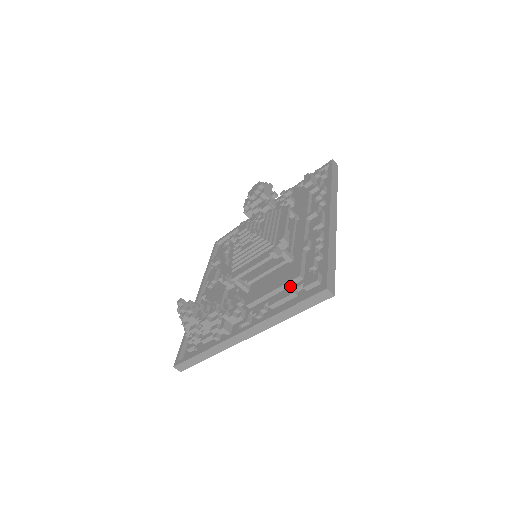
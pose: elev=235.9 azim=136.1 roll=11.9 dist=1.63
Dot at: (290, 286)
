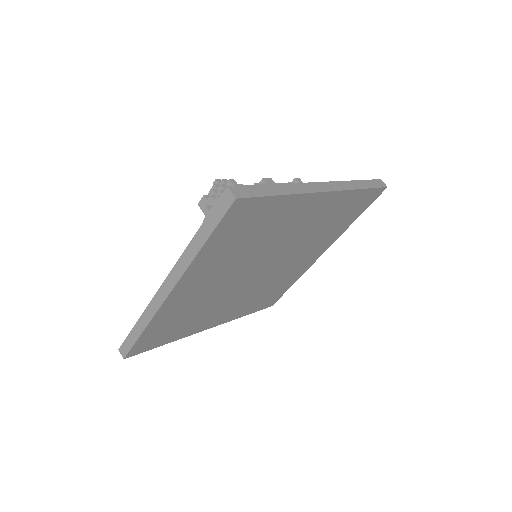
Dot at: occluded
